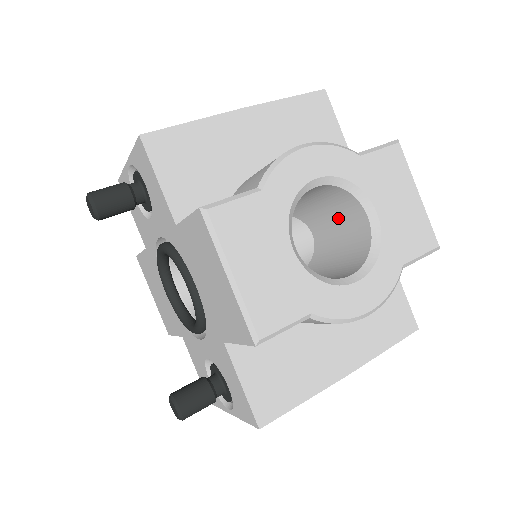
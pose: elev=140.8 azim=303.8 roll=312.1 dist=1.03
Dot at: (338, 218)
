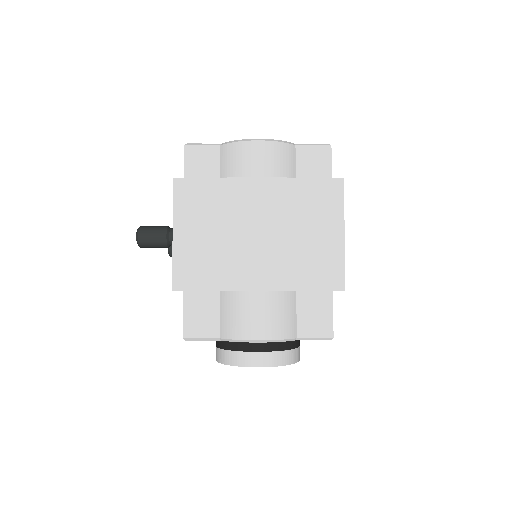
Dot at: occluded
